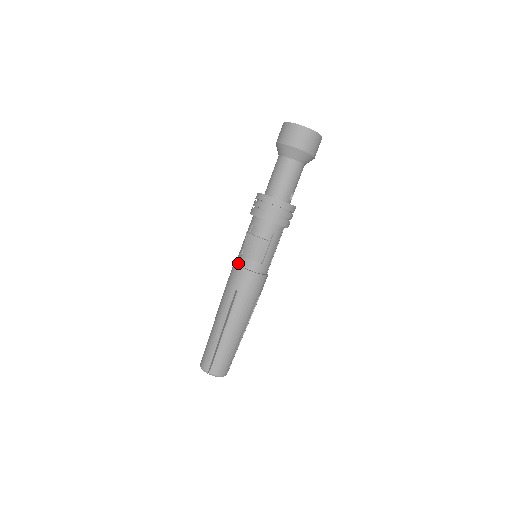
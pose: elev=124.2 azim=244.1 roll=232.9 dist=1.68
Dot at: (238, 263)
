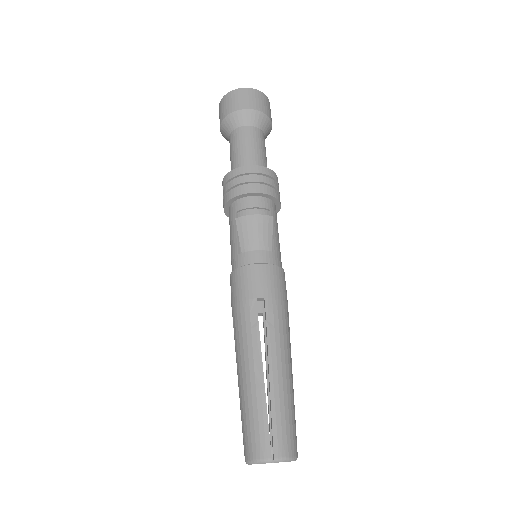
Dot at: (240, 265)
